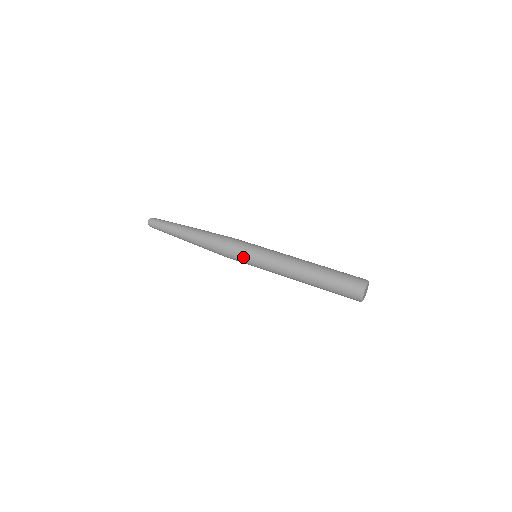
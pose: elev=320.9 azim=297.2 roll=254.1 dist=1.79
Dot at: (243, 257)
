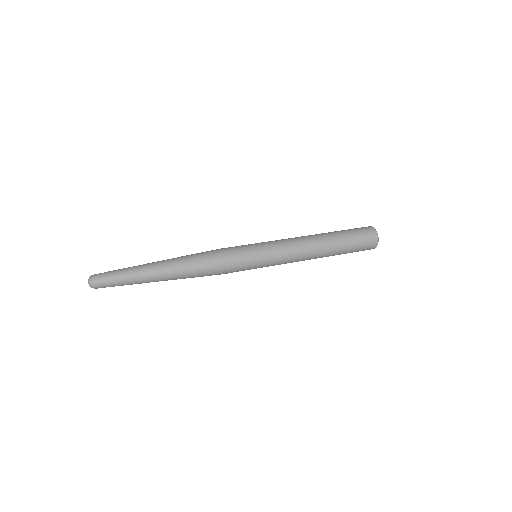
Dot at: (249, 267)
